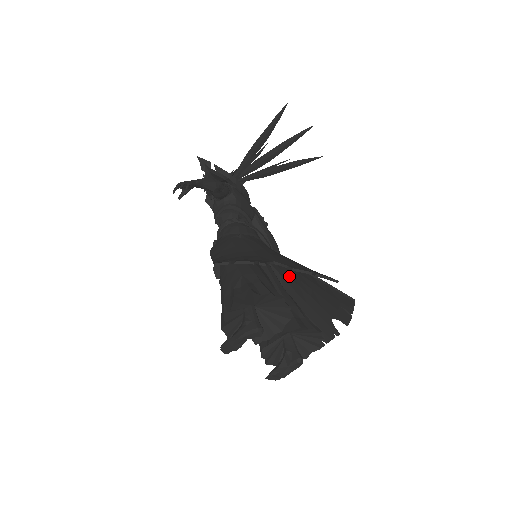
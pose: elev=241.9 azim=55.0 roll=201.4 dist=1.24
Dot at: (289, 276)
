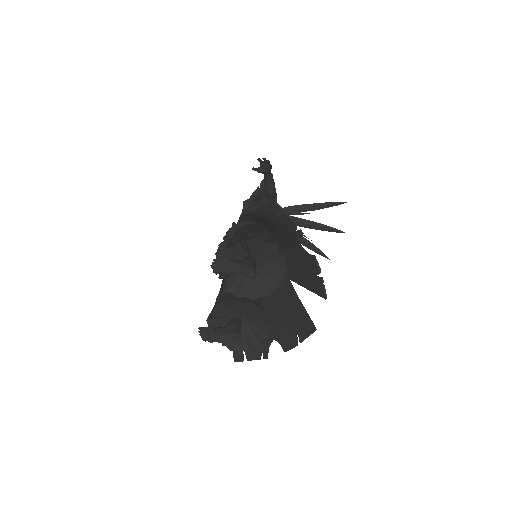
Dot at: occluded
